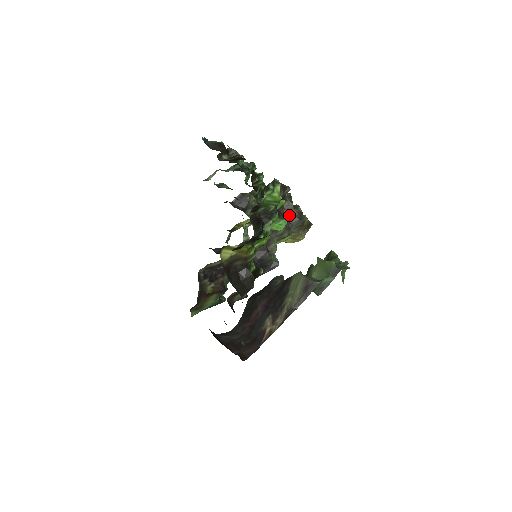
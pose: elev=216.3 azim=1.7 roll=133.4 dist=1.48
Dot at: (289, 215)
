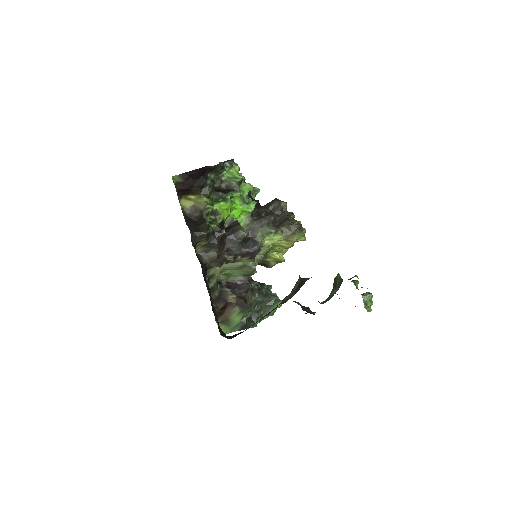
Dot at: (282, 220)
